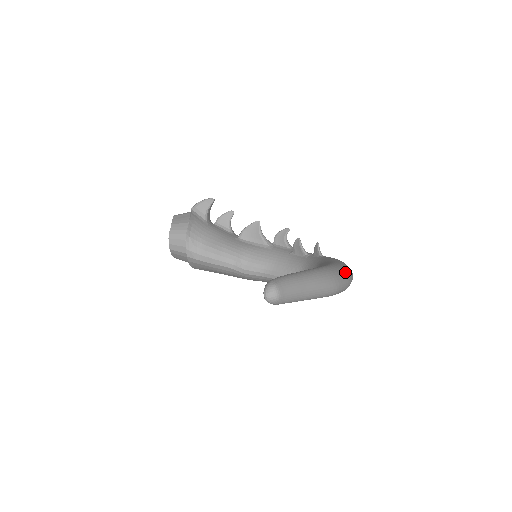
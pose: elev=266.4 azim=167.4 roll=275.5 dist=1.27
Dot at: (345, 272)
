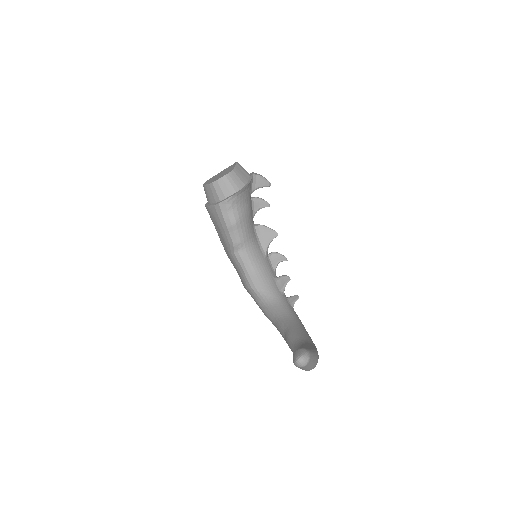
Dot at: occluded
